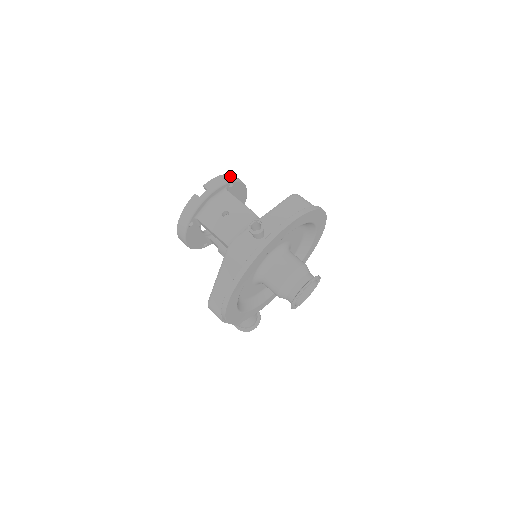
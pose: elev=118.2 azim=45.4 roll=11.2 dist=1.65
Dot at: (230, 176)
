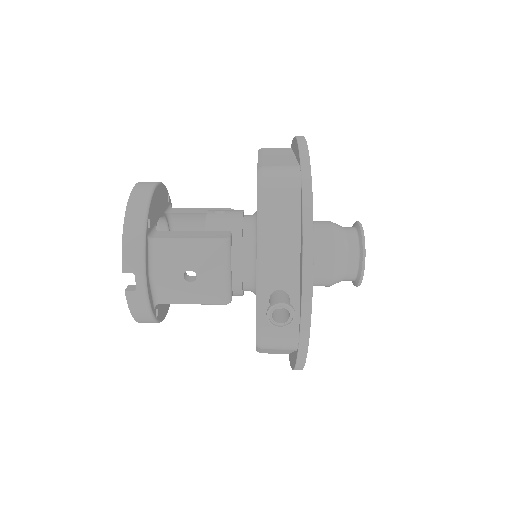
Dot at: (133, 213)
